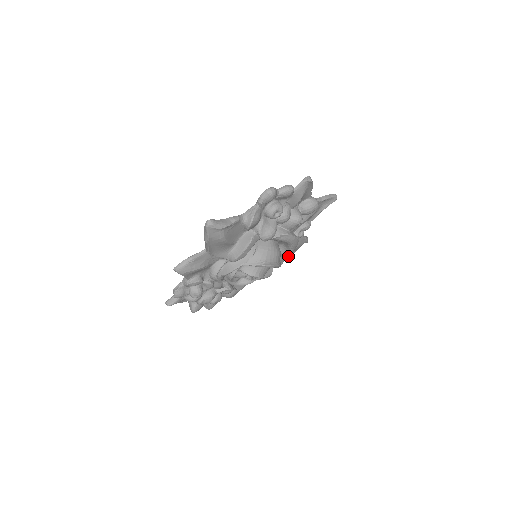
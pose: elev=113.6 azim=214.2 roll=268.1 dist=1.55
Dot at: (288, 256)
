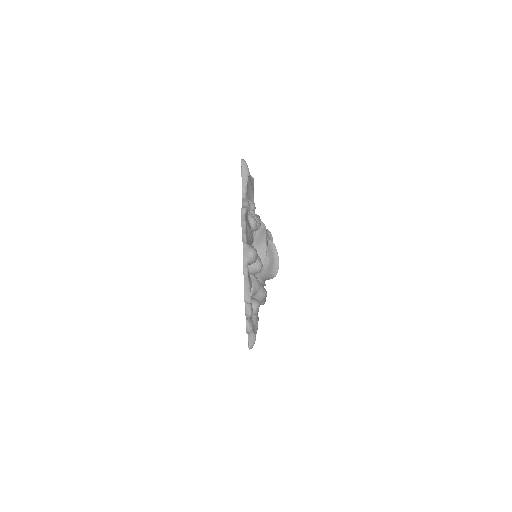
Dot at: (252, 187)
